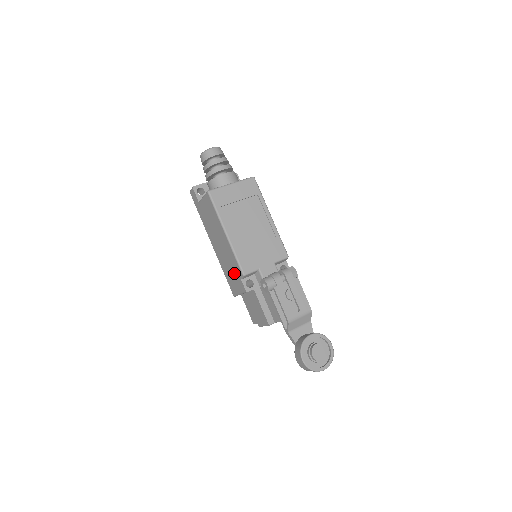
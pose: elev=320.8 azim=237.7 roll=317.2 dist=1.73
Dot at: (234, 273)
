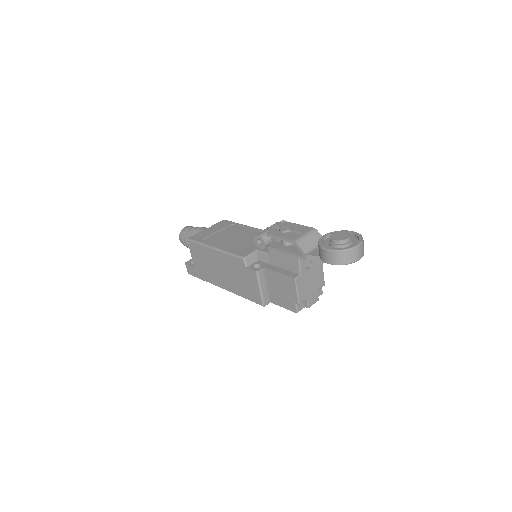
Dot at: (242, 275)
